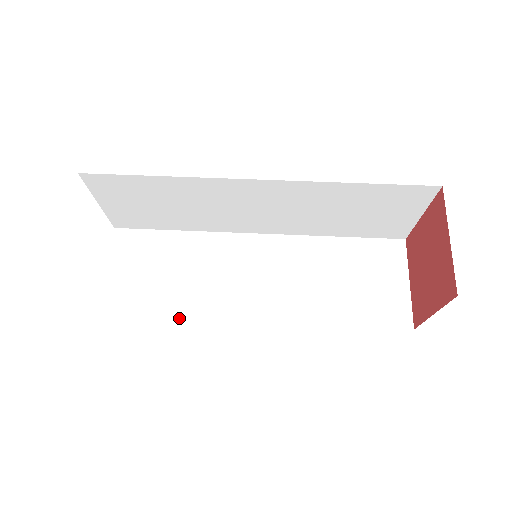
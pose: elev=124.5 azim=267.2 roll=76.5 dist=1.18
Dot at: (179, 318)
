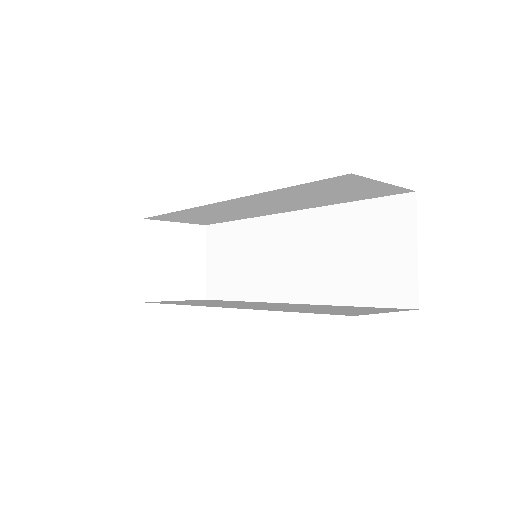
Dot at: (179, 304)
